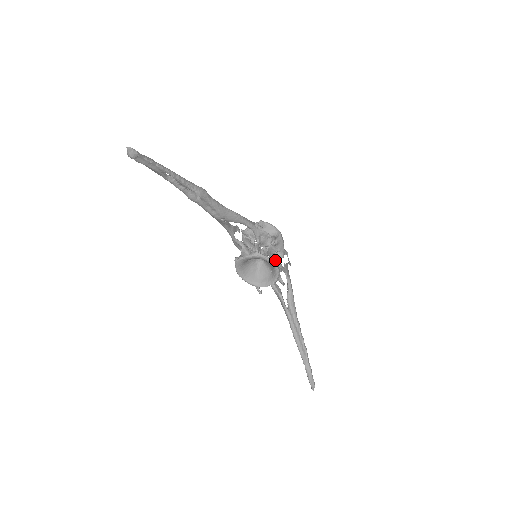
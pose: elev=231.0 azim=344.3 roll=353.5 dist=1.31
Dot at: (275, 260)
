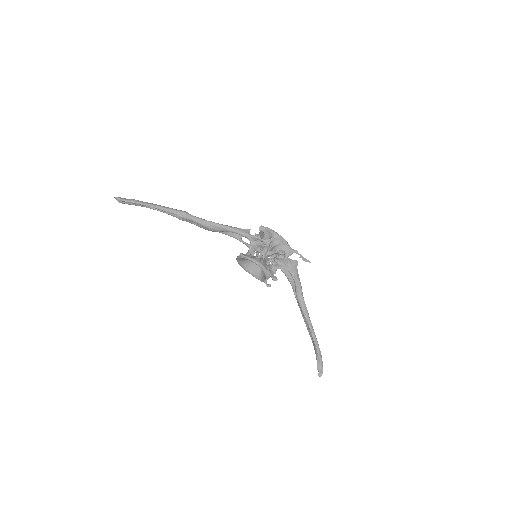
Dot at: (274, 259)
